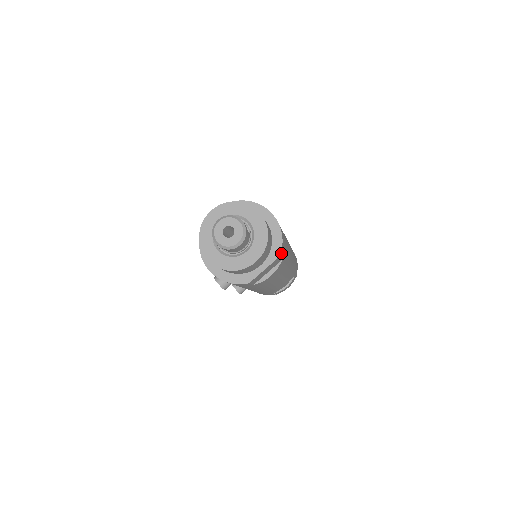
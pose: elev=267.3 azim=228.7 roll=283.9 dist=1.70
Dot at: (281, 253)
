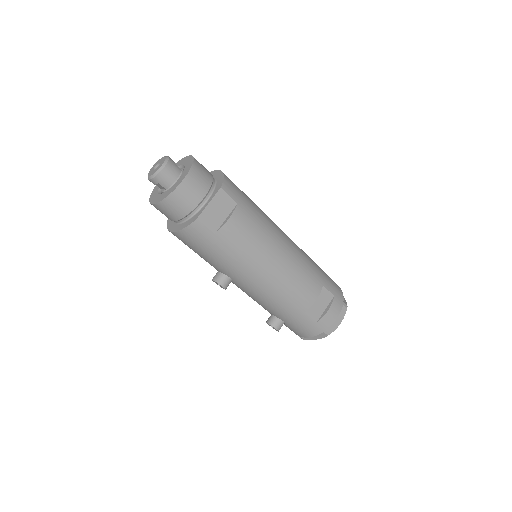
Dot at: (225, 188)
